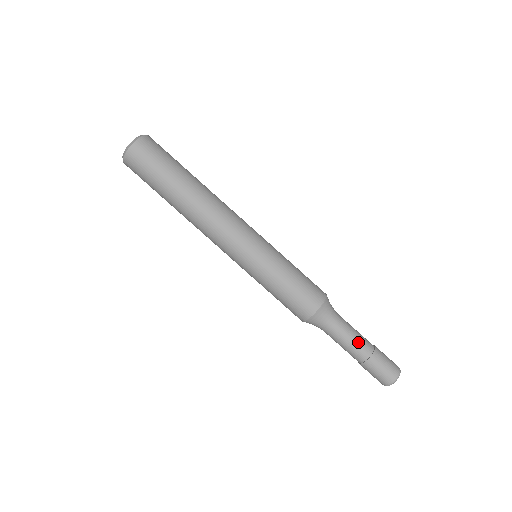
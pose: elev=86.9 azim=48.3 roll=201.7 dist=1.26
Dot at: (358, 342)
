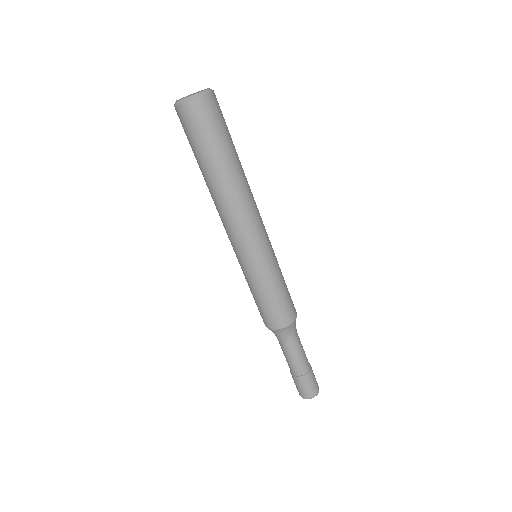
Dot at: (305, 357)
